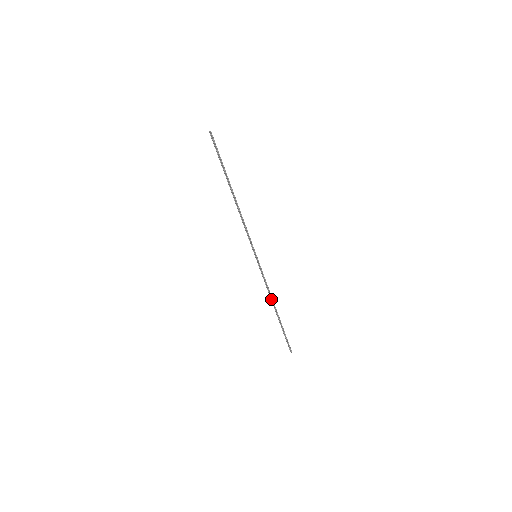
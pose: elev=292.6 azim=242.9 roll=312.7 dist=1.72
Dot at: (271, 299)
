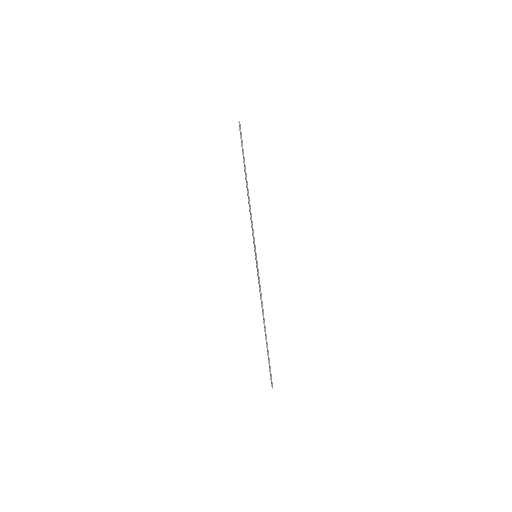
Dot at: (262, 312)
